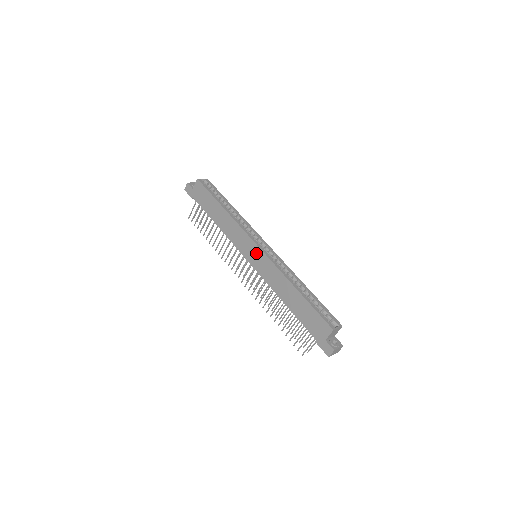
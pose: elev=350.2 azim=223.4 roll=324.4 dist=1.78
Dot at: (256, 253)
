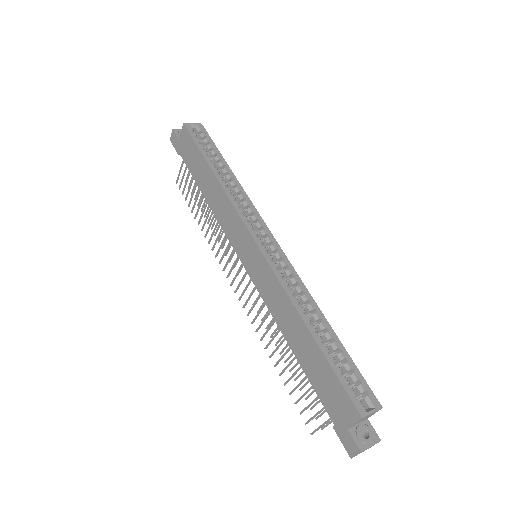
Dot at: (253, 253)
